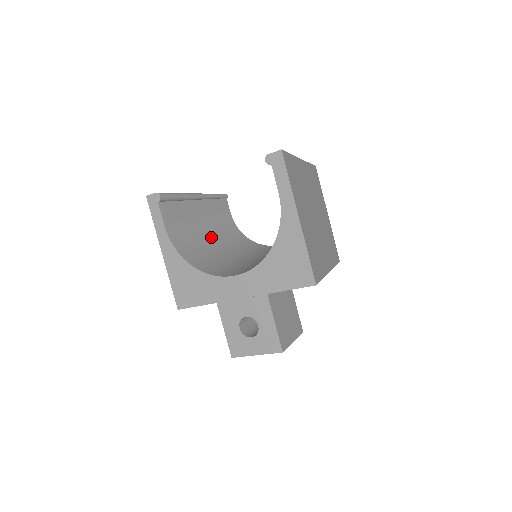
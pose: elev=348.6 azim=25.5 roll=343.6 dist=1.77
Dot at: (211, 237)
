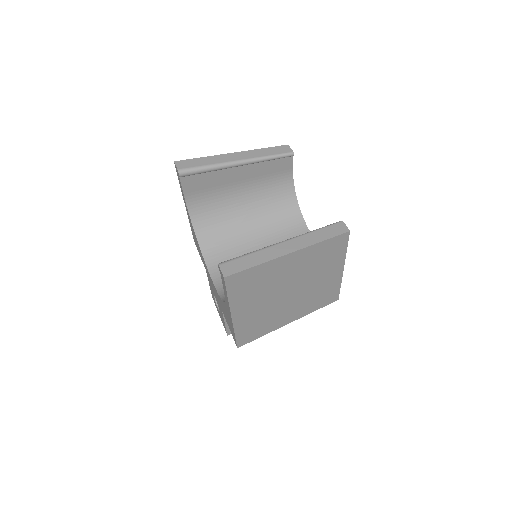
Dot at: (244, 200)
